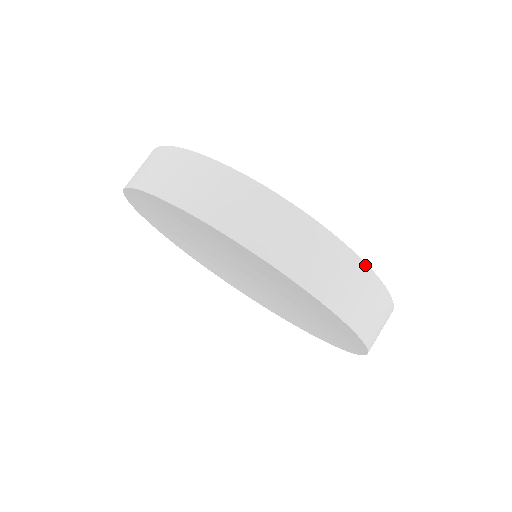
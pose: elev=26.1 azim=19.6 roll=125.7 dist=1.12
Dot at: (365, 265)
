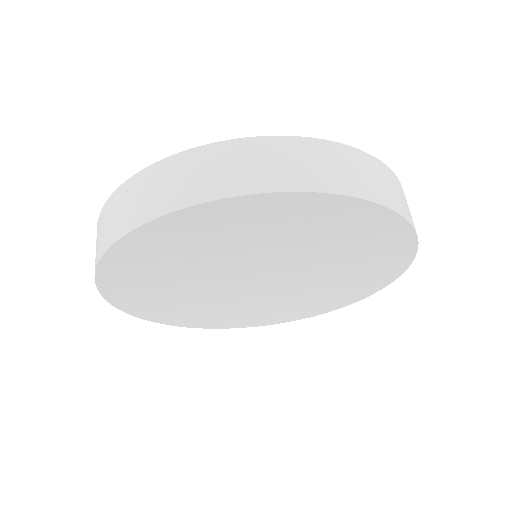
Dot at: (335, 143)
